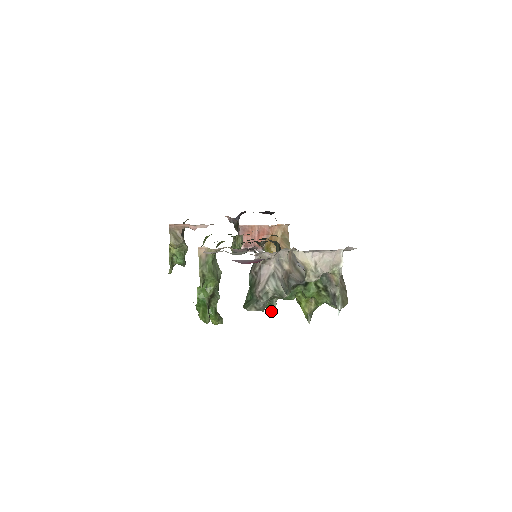
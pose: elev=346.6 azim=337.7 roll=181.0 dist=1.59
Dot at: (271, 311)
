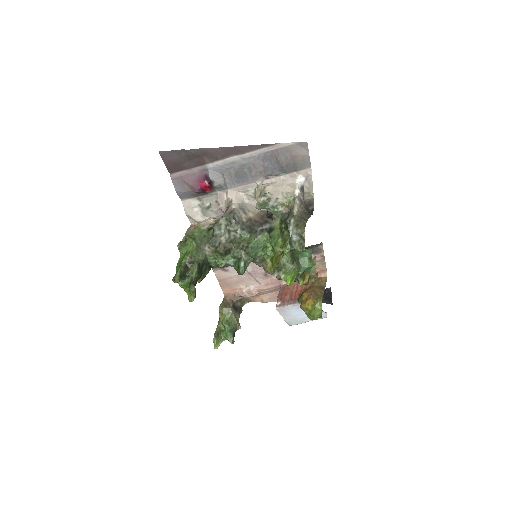
Dot at: (239, 271)
